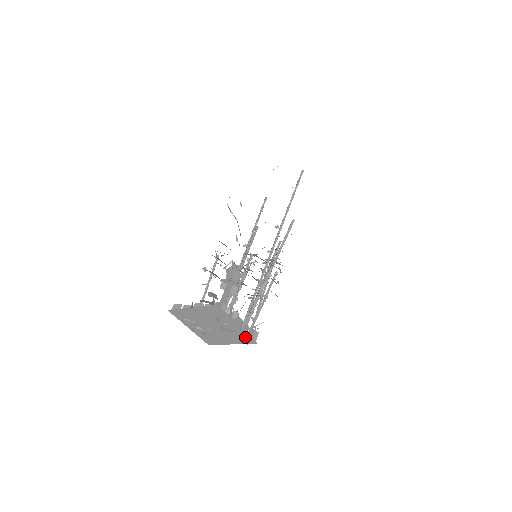
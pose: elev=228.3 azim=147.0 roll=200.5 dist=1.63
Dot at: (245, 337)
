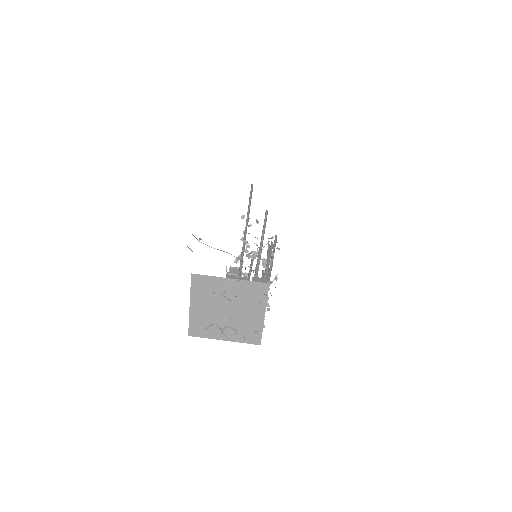
Dot at: (254, 289)
